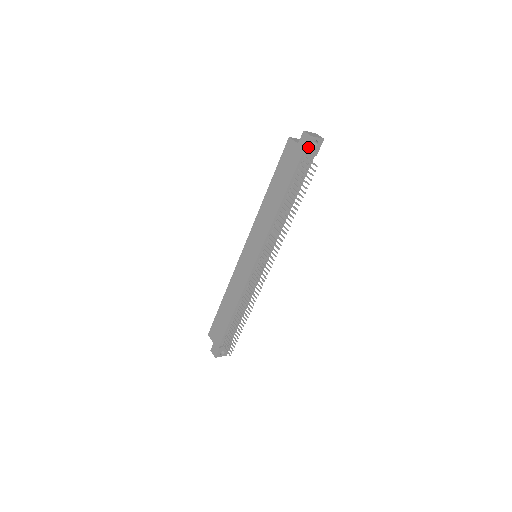
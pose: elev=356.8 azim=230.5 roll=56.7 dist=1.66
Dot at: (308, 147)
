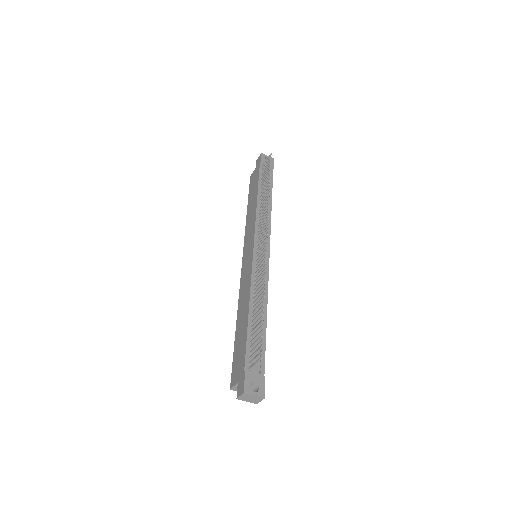
Dot at: (262, 159)
